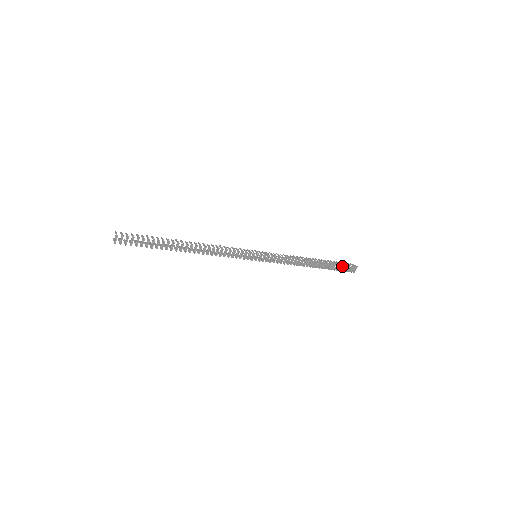
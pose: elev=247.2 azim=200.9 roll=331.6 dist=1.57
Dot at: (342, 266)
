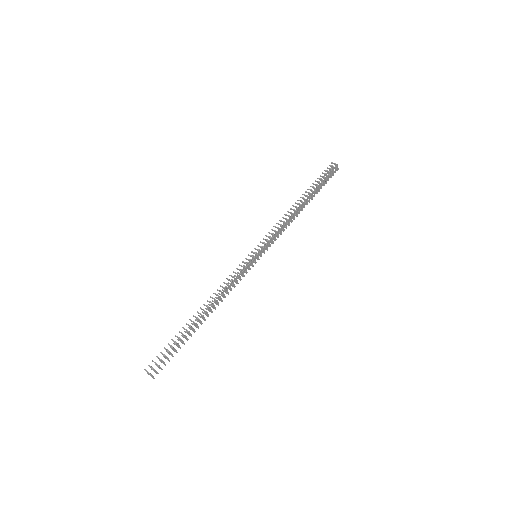
Dot at: (326, 179)
